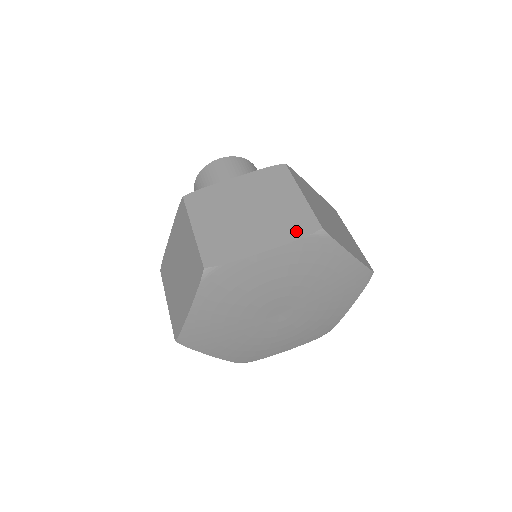
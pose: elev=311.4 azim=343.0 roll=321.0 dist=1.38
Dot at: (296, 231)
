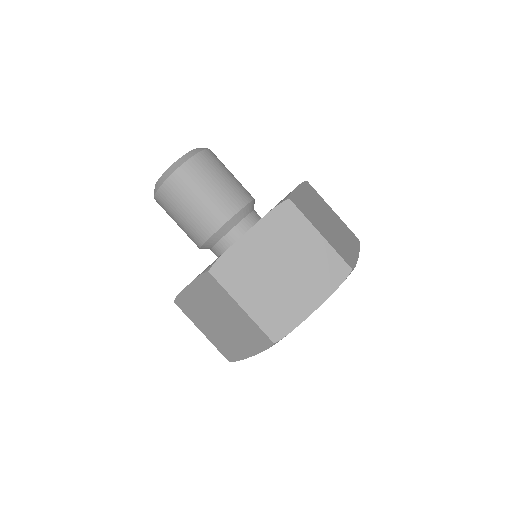
Dot at: (259, 344)
